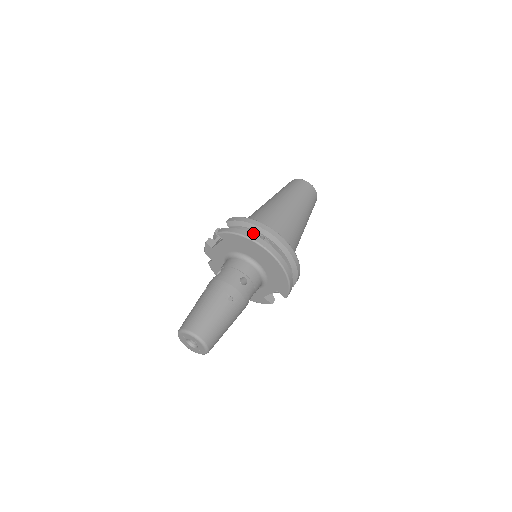
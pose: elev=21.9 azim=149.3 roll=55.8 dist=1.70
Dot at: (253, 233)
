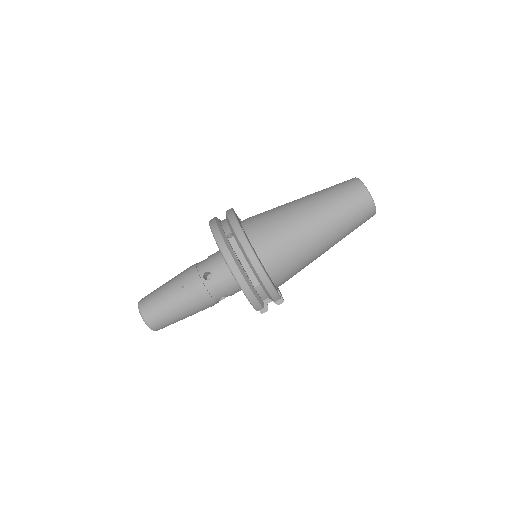
Dot at: (226, 228)
